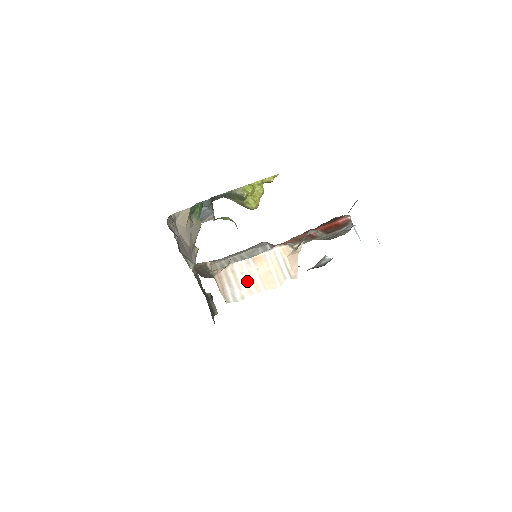
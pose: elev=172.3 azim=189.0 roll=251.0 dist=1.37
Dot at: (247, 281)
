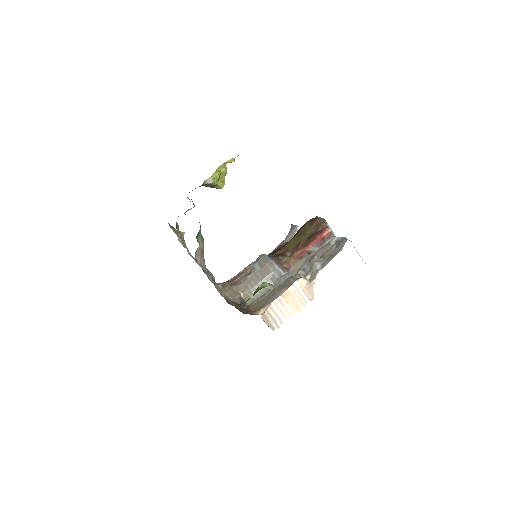
Dot at: (282, 312)
